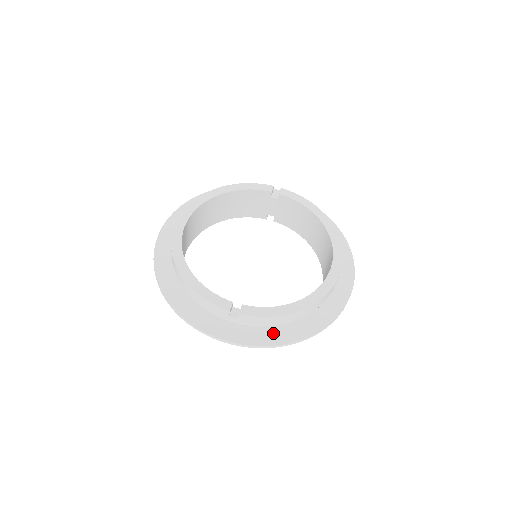
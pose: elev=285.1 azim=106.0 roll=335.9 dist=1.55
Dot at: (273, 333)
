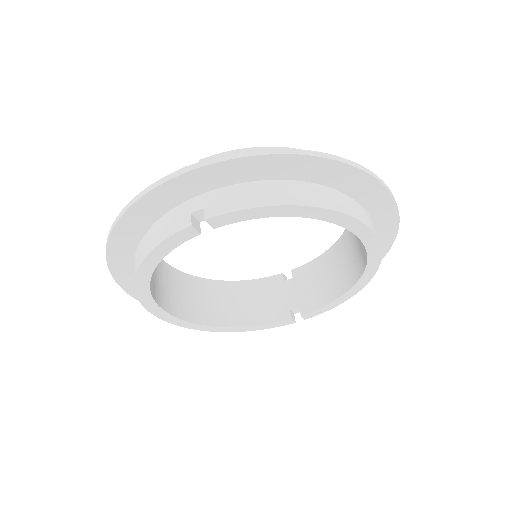
Dot at: occluded
